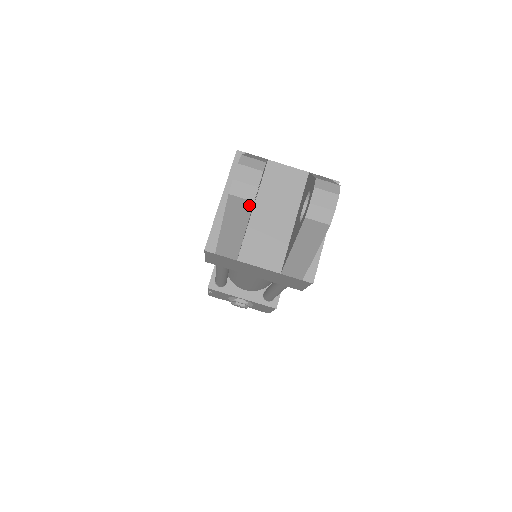
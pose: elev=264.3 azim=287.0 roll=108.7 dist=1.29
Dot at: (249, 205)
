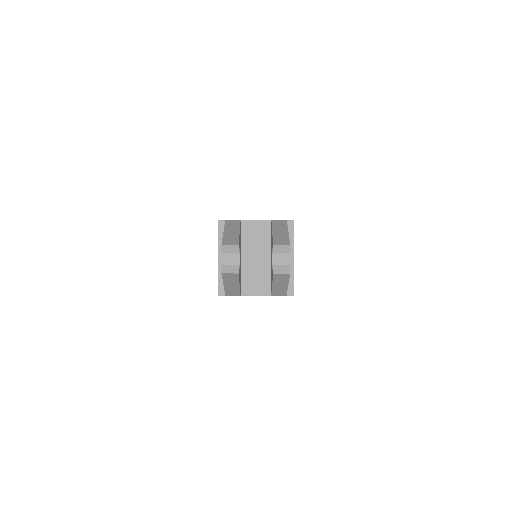
Dot at: (236, 275)
